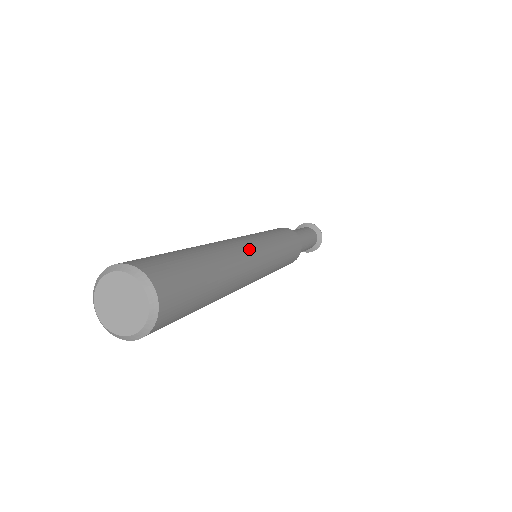
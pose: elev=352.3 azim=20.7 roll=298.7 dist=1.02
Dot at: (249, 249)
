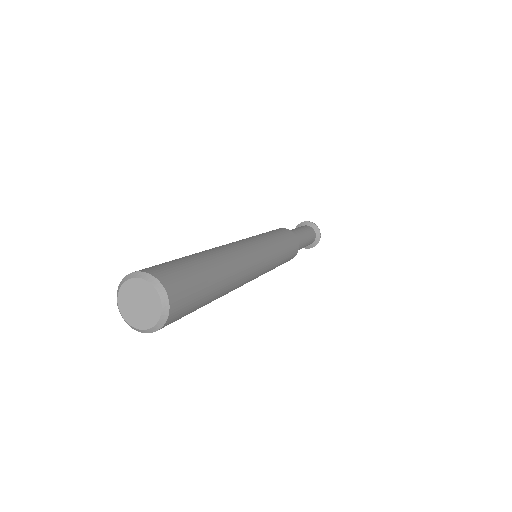
Dot at: (244, 248)
